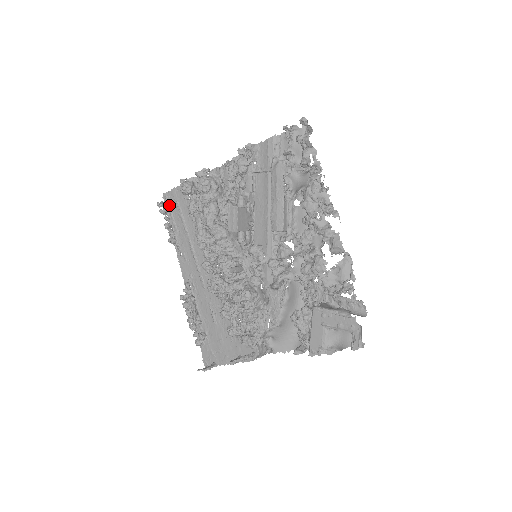
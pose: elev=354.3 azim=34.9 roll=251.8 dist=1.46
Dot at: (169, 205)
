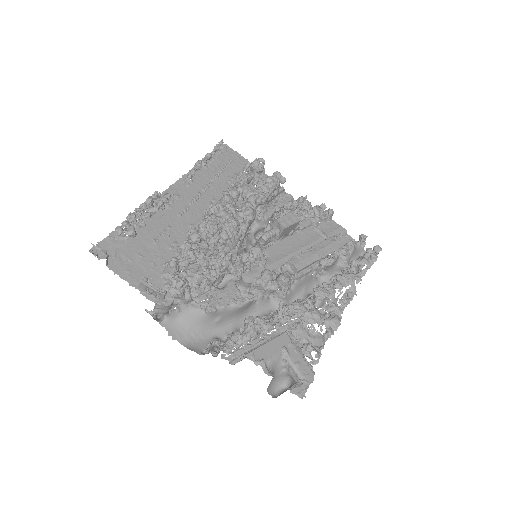
Dot at: (222, 153)
